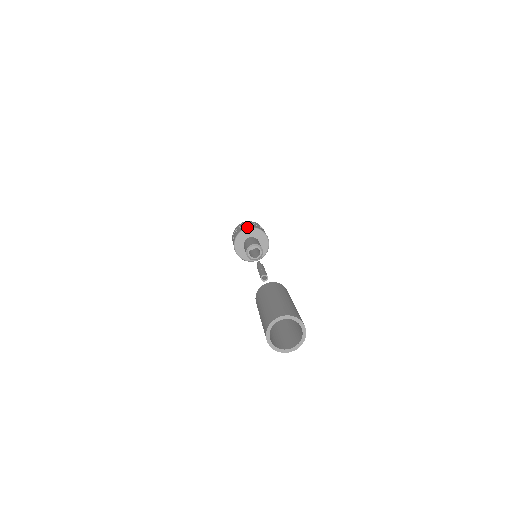
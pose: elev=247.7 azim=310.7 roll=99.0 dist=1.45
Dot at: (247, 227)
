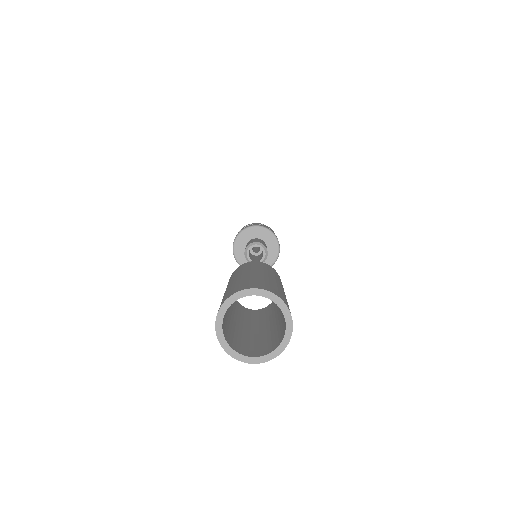
Dot at: occluded
